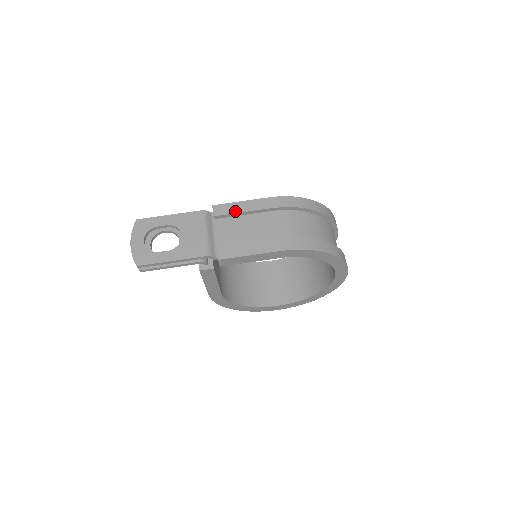
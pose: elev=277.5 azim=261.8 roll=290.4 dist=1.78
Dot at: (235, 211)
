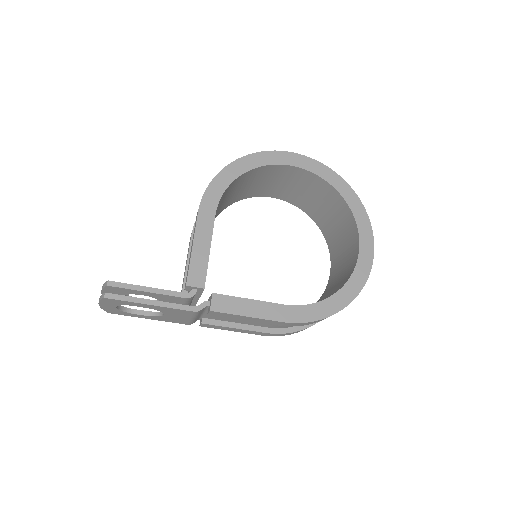
Dot at: occluded
